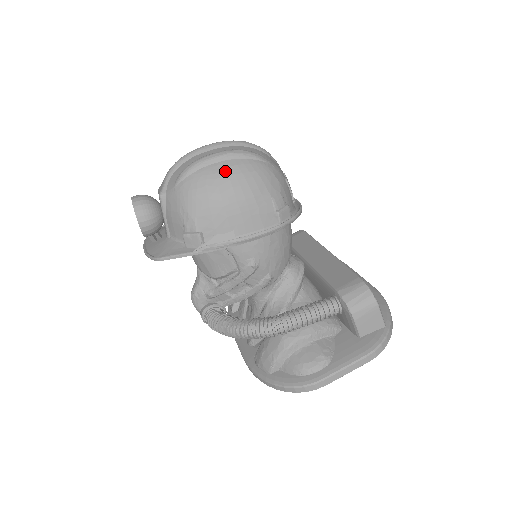
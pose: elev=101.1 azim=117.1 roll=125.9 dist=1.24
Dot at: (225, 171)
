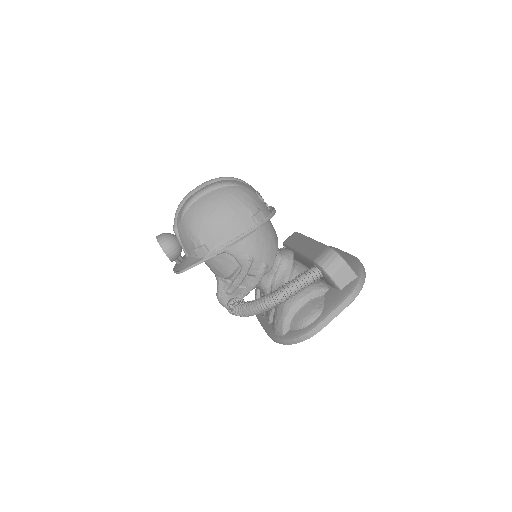
Dot at: (210, 199)
